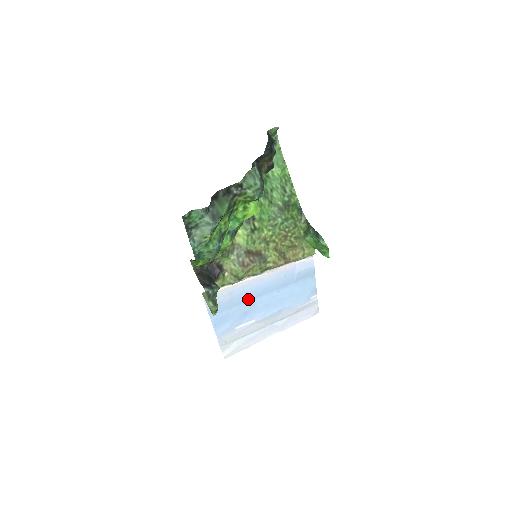
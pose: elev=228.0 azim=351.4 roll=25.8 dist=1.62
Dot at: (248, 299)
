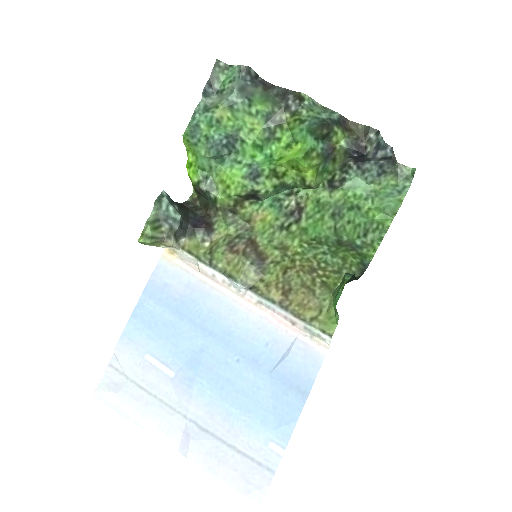
Dot at: (197, 323)
